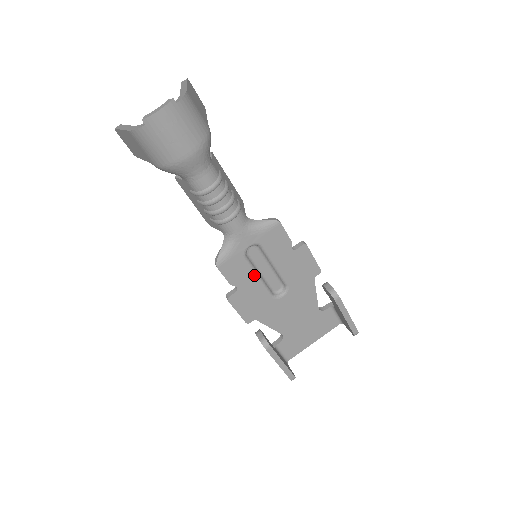
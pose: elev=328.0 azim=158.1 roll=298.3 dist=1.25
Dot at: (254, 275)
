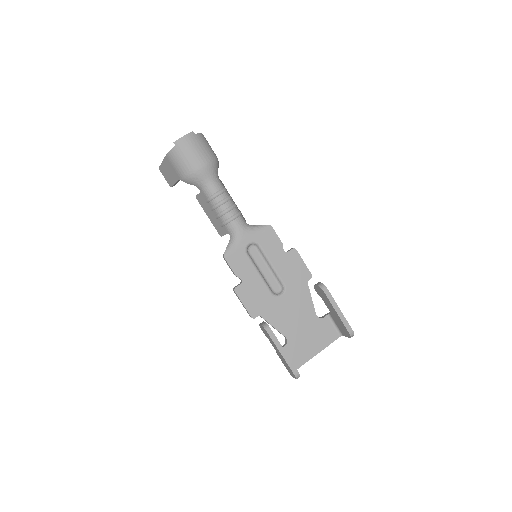
Dot at: (255, 270)
